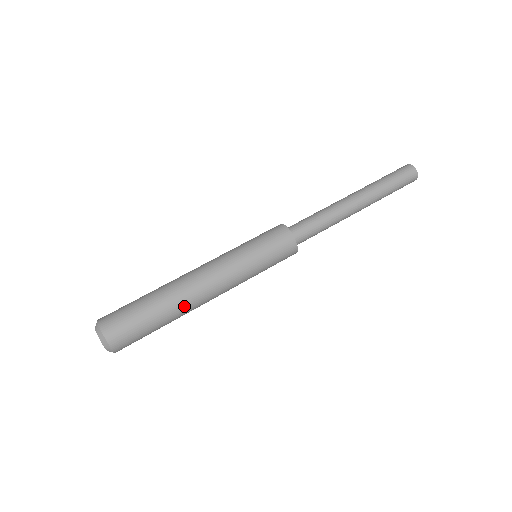
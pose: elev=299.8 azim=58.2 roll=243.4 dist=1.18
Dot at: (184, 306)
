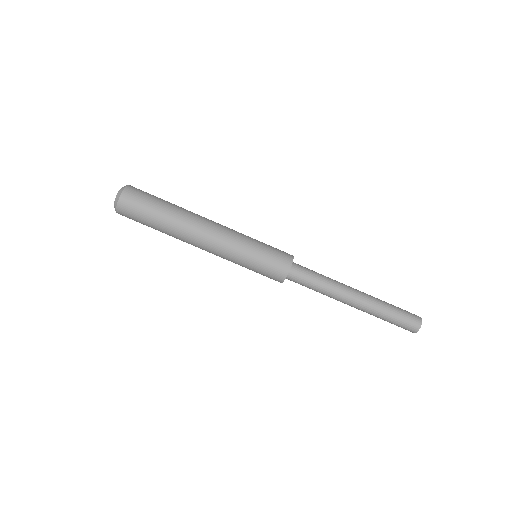
Dot at: (179, 235)
